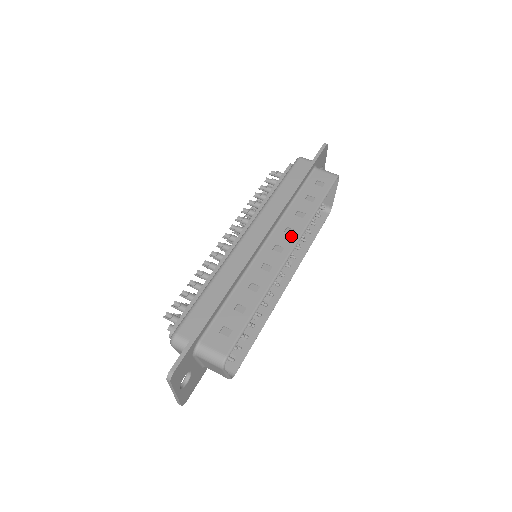
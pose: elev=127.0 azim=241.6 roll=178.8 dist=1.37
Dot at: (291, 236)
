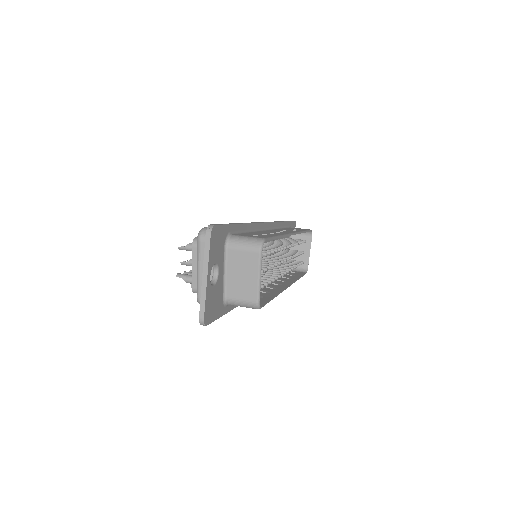
Dot at: (290, 231)
